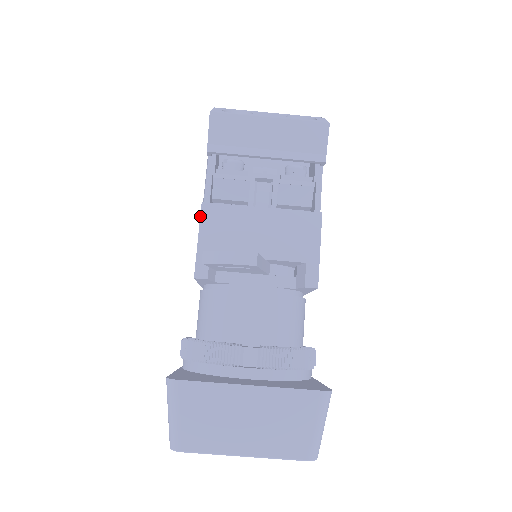
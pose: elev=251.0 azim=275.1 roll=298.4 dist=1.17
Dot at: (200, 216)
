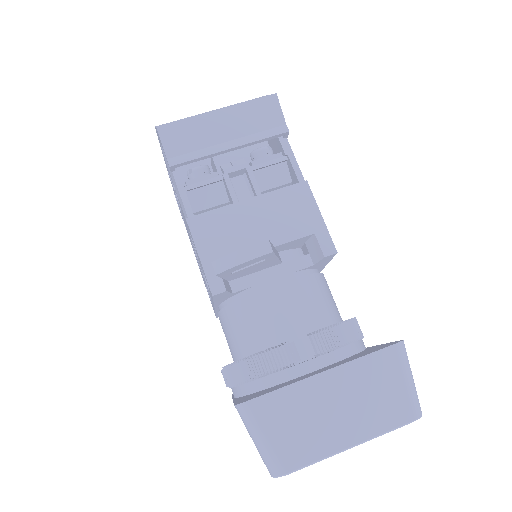
Dot at: occluded
